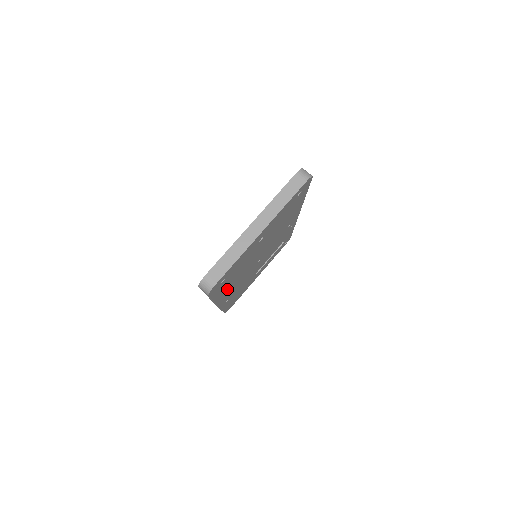
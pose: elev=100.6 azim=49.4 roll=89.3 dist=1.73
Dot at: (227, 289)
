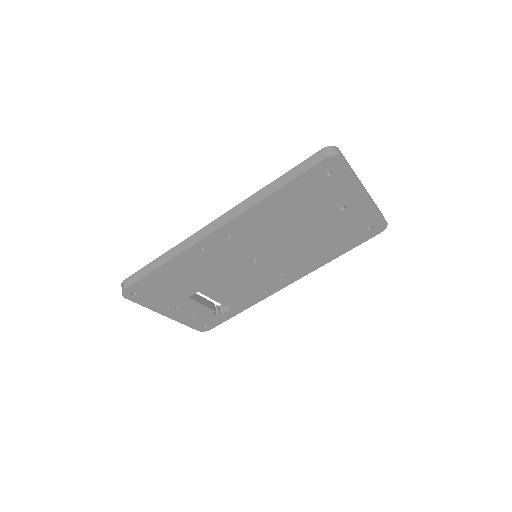
Dot at: (266, 214)
